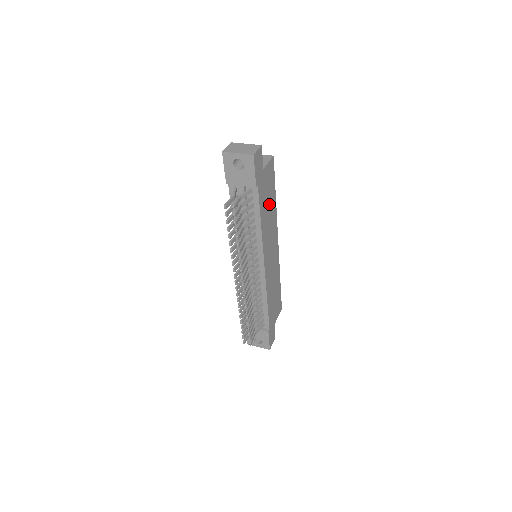
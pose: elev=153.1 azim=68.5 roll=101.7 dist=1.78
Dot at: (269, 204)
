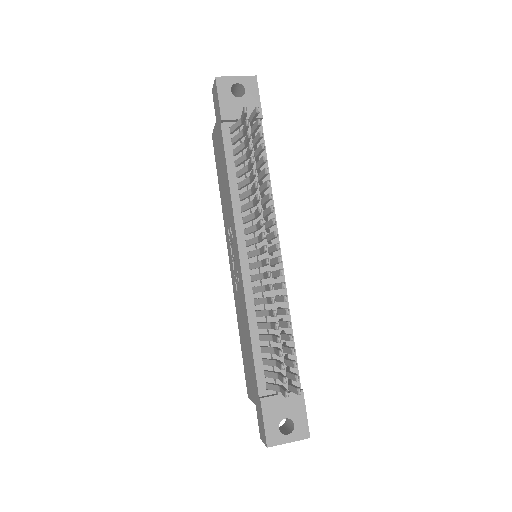
Dot at: occluded
